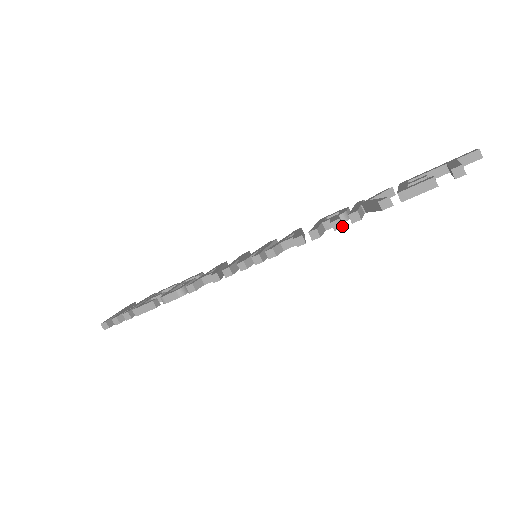
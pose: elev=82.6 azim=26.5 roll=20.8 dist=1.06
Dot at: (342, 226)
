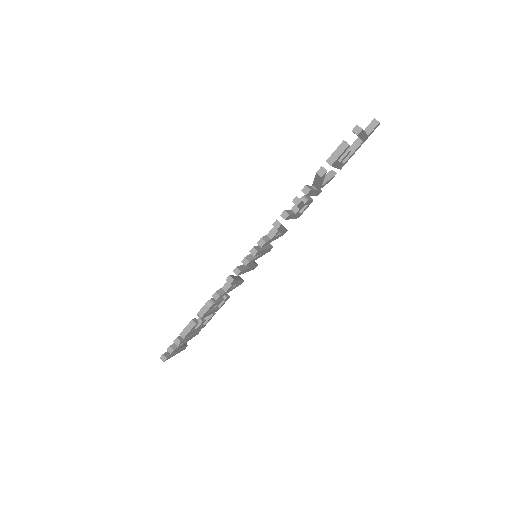
Dot at: (300, 200)
